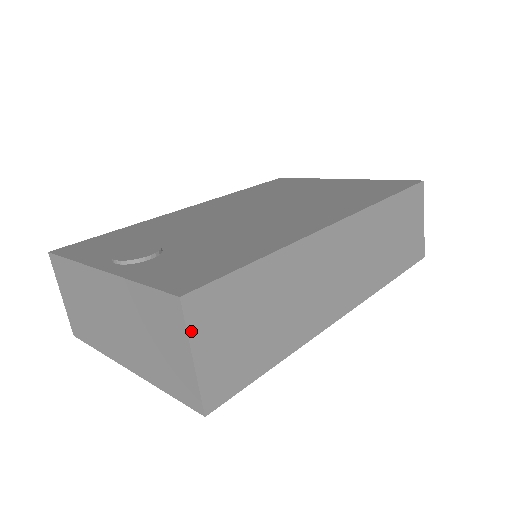
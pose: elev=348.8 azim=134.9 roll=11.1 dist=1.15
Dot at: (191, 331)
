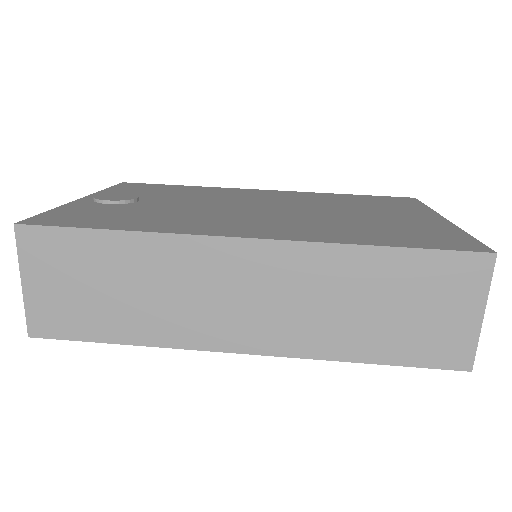
Dot at: (22, 258)
